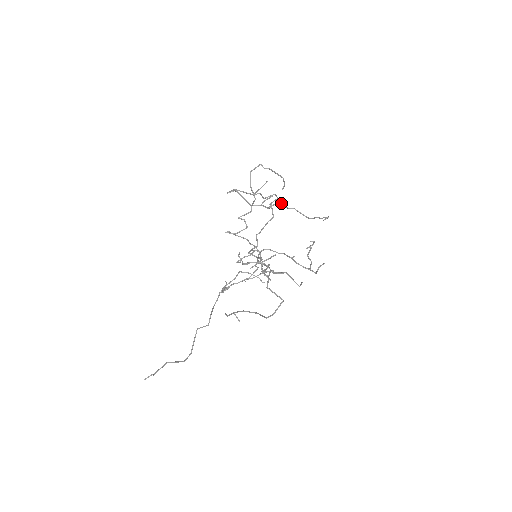
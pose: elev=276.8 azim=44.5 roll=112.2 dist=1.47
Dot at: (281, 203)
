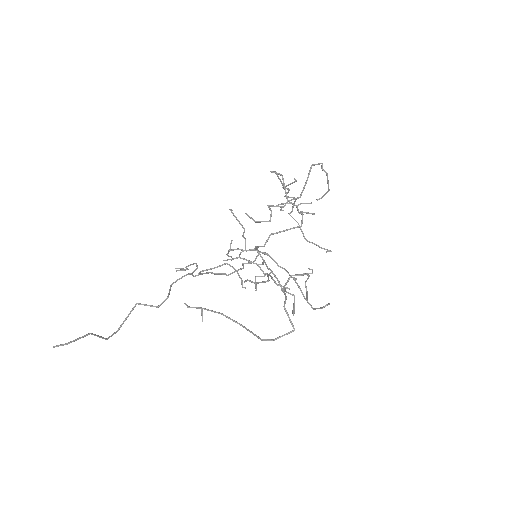
Dot at: (292, 210)
